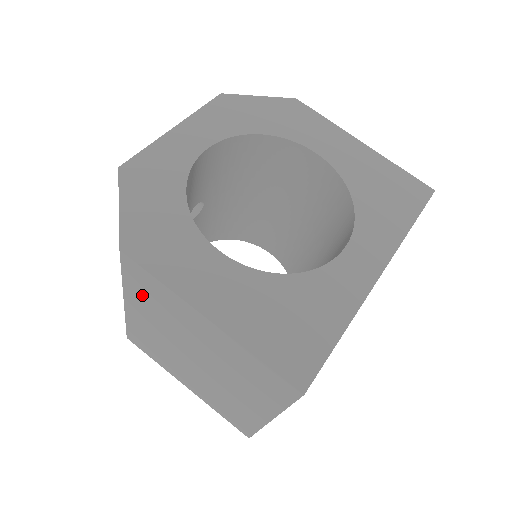
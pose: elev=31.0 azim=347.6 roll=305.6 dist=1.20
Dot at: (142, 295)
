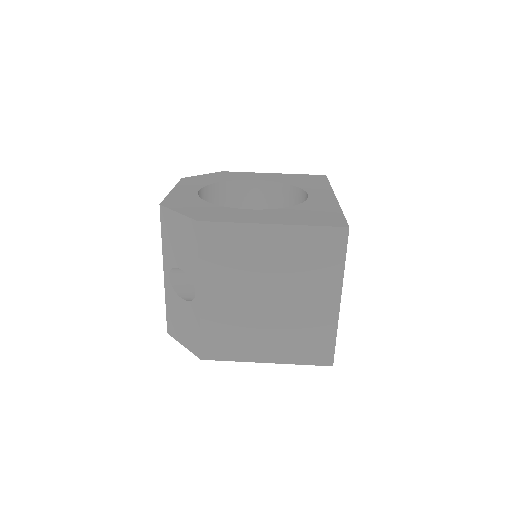
Dot at: (217, 260)
